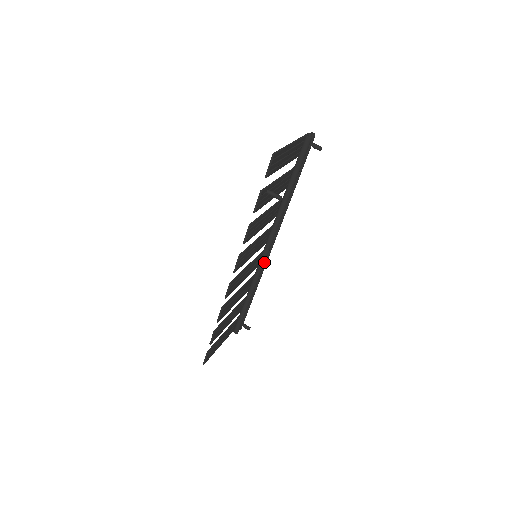
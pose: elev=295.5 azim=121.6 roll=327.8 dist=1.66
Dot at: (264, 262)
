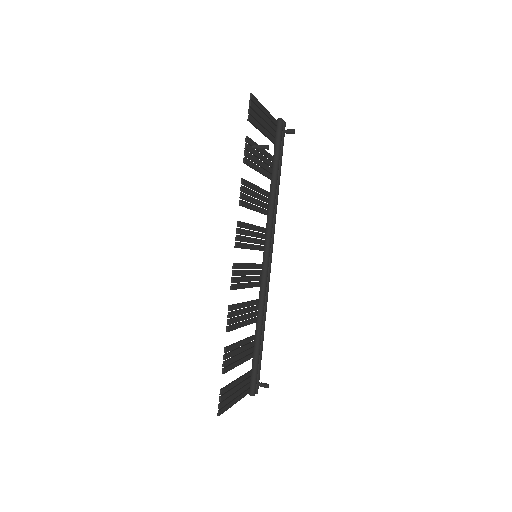
Dot at: (266, 274)
